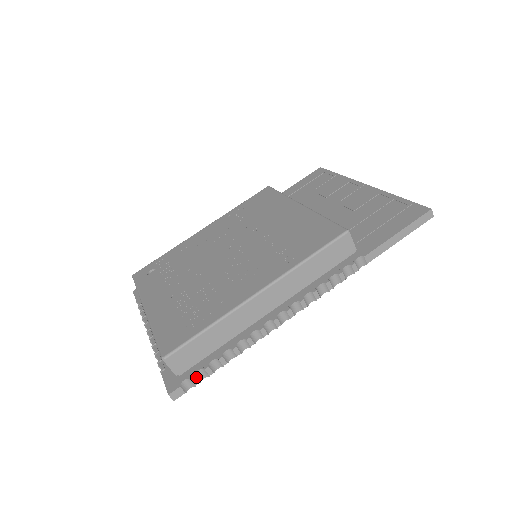
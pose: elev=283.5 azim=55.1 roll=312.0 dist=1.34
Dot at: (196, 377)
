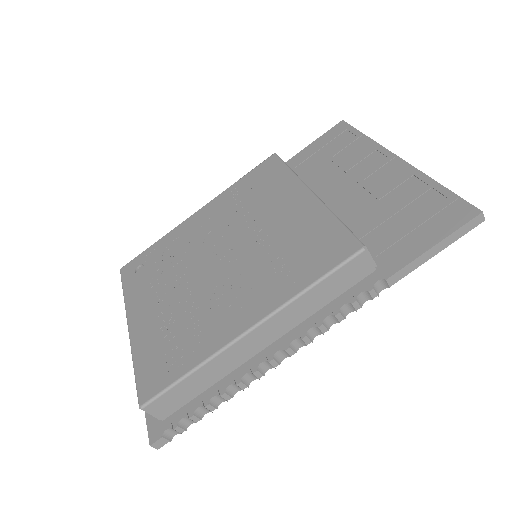
Dot at: (180, 426)
